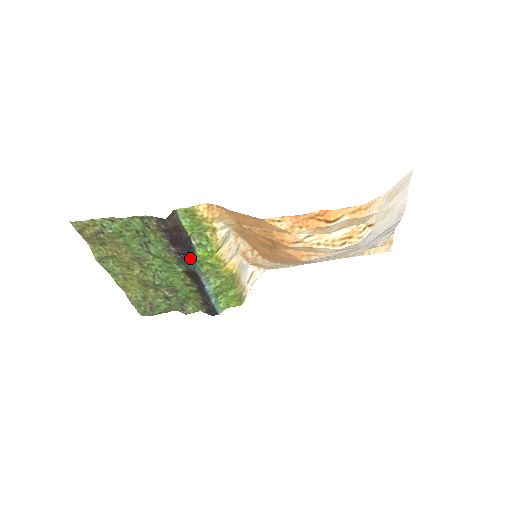
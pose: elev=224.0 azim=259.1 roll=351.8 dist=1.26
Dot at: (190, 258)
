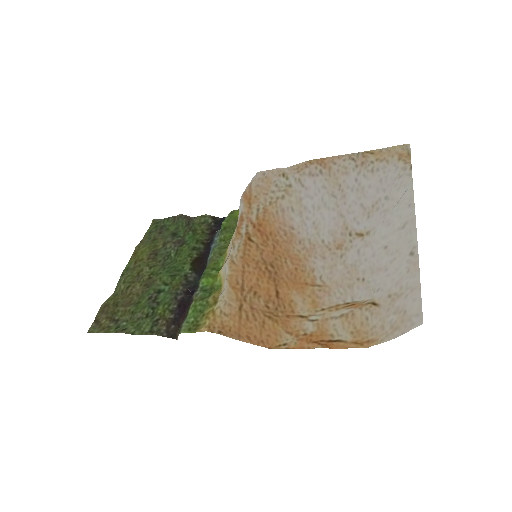
Dot at: occluded
